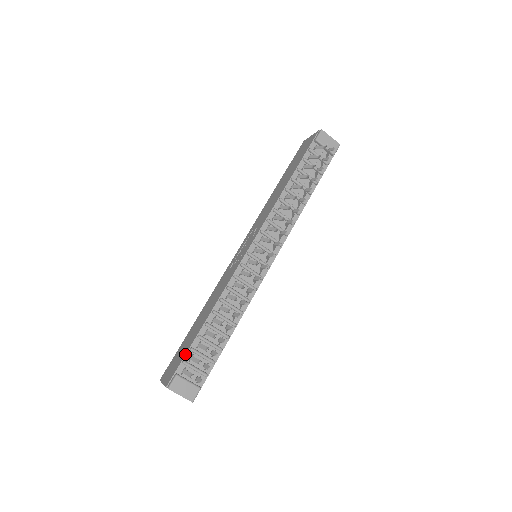
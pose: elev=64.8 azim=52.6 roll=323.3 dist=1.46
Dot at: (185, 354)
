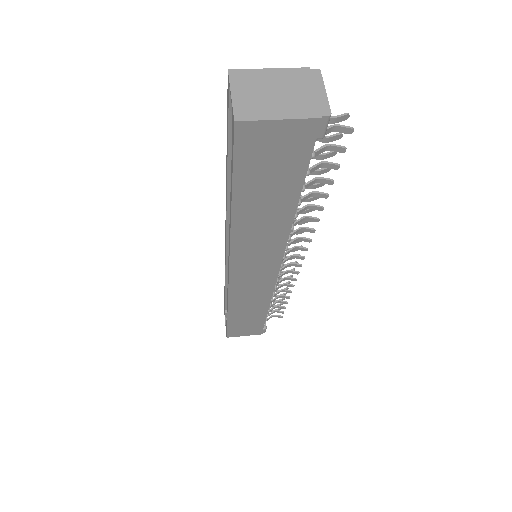
Dot at: occluded
